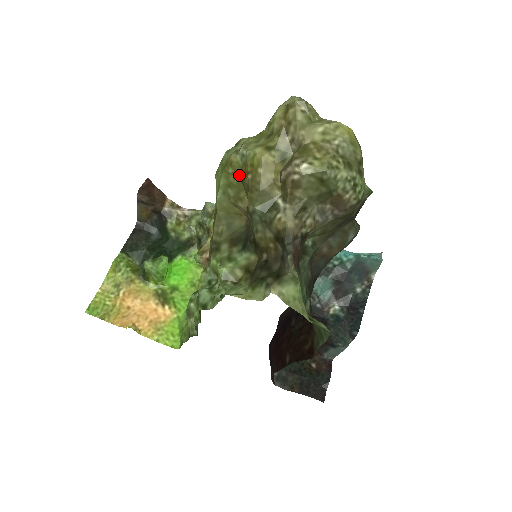
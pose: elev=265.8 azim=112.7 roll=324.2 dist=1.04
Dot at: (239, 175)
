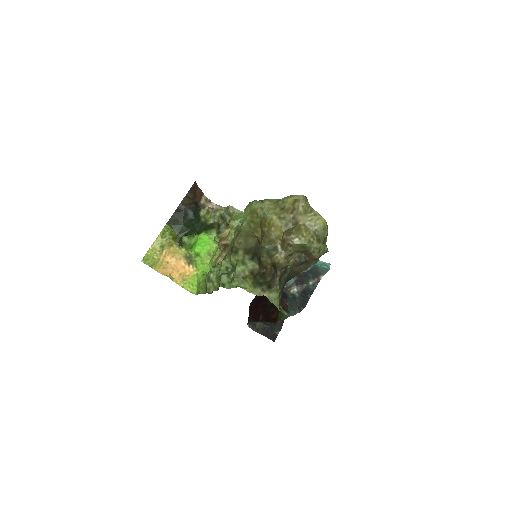
Dot at: (259, 220)
